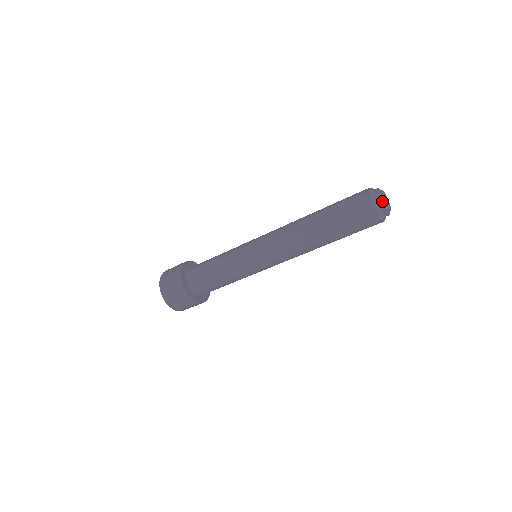
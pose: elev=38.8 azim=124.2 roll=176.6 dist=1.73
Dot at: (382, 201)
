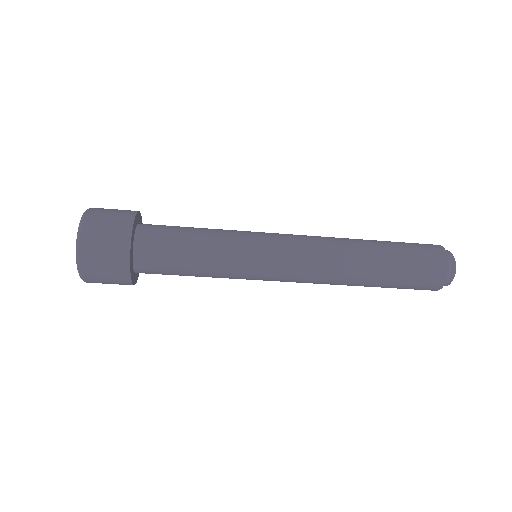
Dot at: (449, 282)
